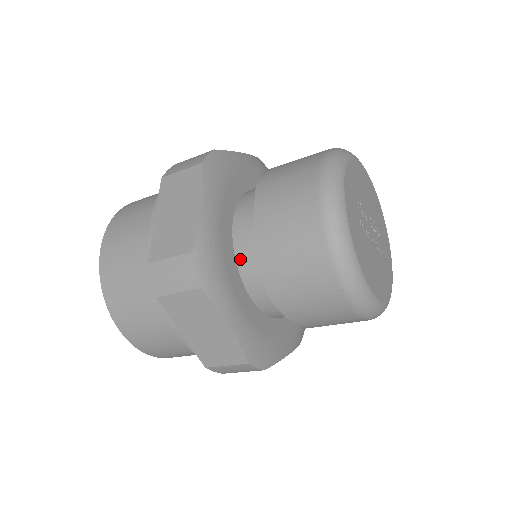
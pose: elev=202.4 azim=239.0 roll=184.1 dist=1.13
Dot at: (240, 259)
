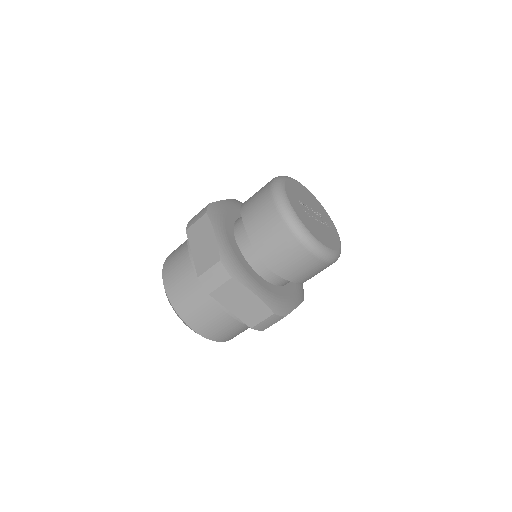
Dot at: (247, 257)
